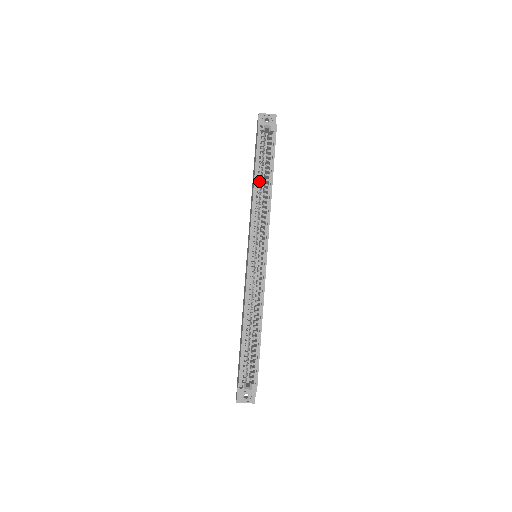
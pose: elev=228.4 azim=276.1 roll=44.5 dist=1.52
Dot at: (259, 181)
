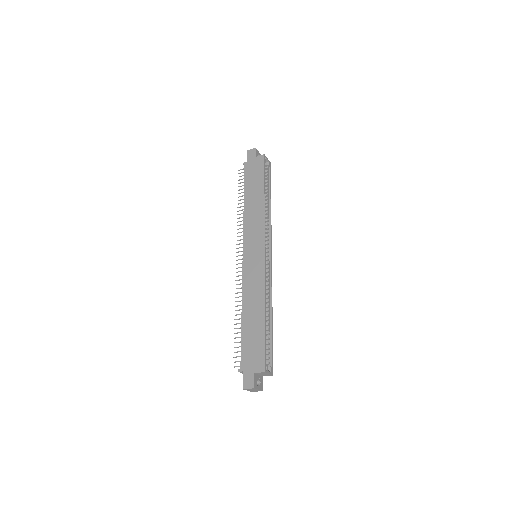
Dot at: occluded
